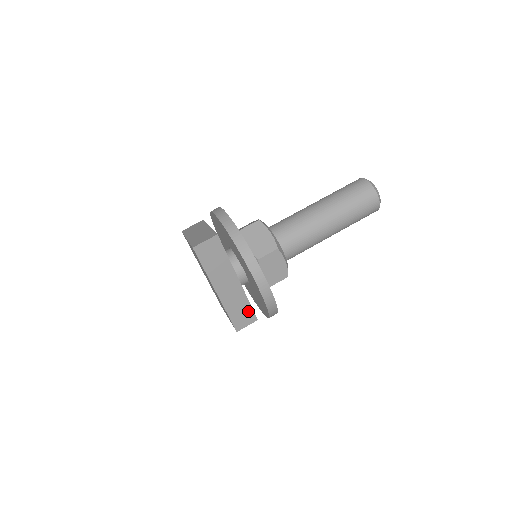
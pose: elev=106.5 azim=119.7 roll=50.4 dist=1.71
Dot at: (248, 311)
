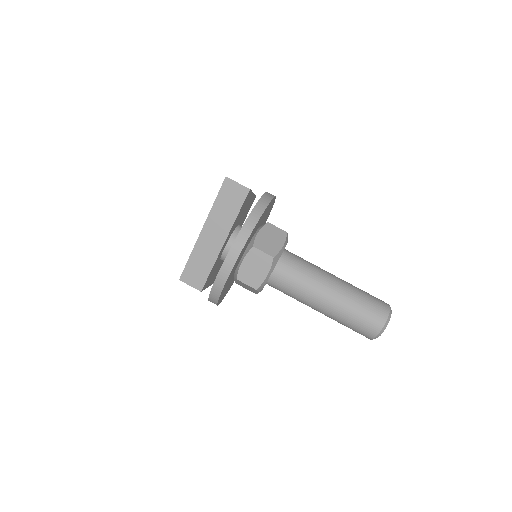
Dot at: (203, 275)
